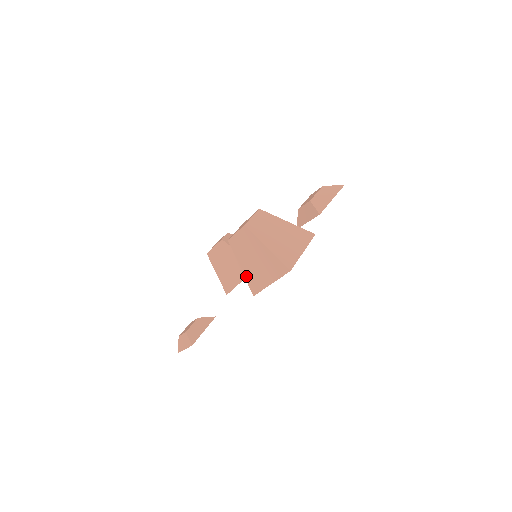
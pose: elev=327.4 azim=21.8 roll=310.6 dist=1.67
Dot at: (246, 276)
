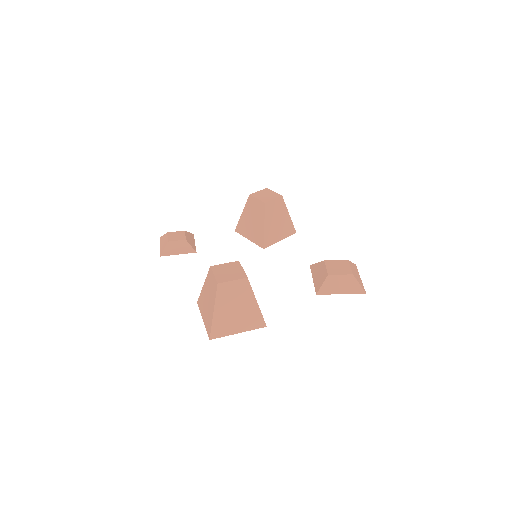
Dot at: (202, 292)
